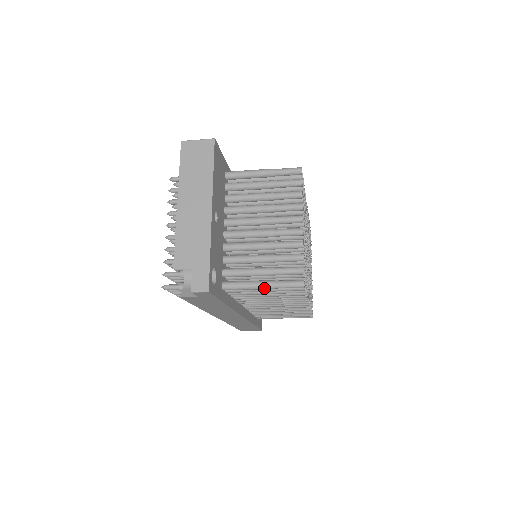
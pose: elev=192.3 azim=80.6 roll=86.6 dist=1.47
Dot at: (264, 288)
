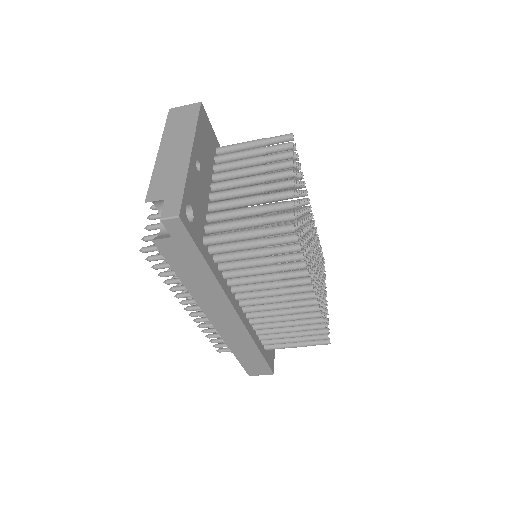
Dot at: (249, 236)
